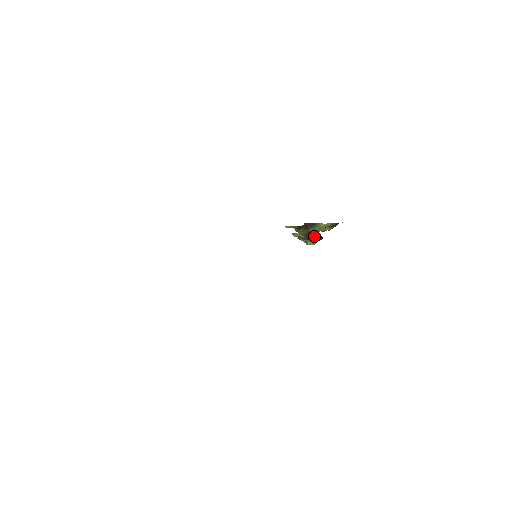
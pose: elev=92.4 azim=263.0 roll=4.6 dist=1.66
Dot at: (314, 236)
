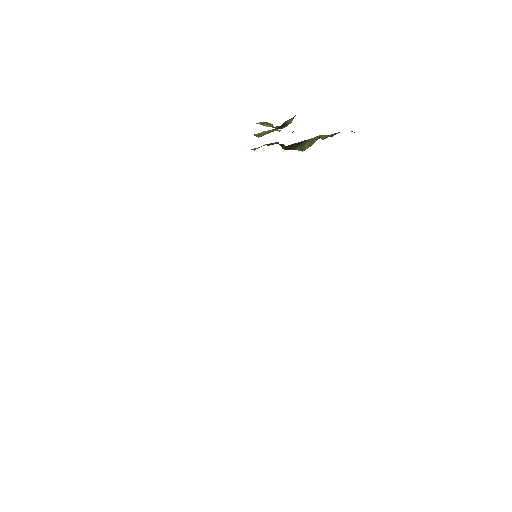
Dot at: (287, 122)
